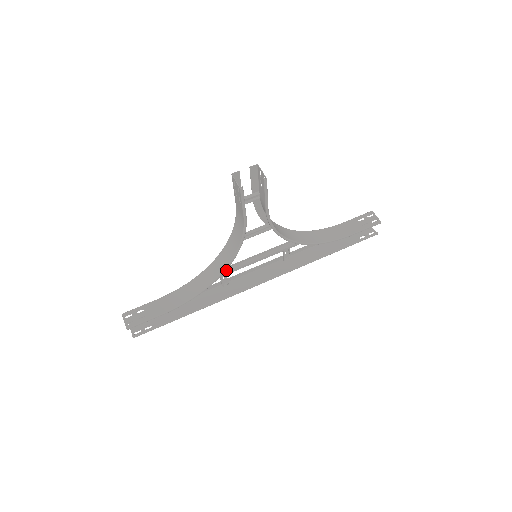
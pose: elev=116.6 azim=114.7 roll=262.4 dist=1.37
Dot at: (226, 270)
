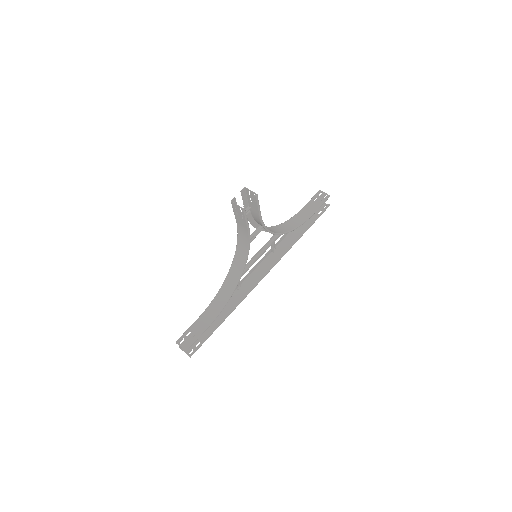
Dot at: occluded
